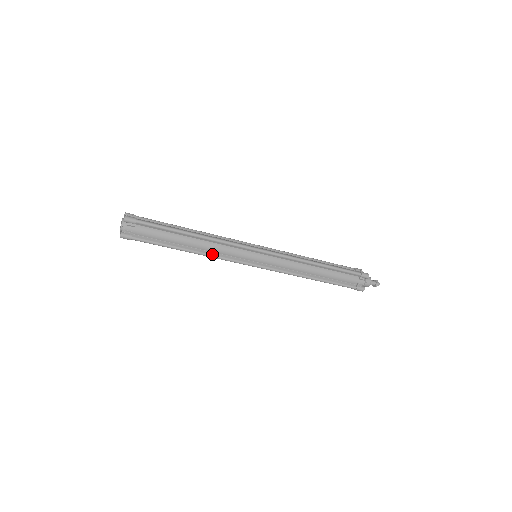
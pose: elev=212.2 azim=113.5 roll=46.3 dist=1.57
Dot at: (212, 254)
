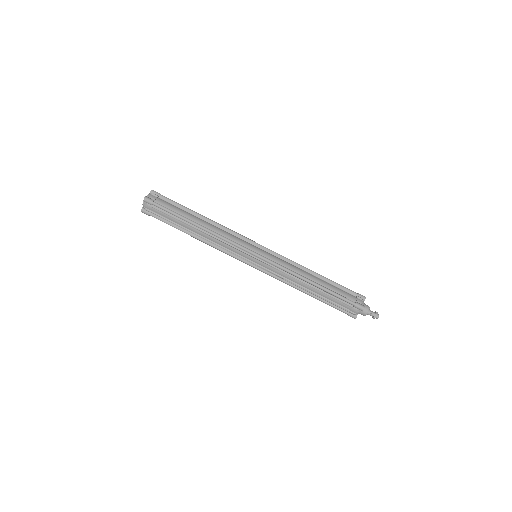
Dot at: (218, 234)
